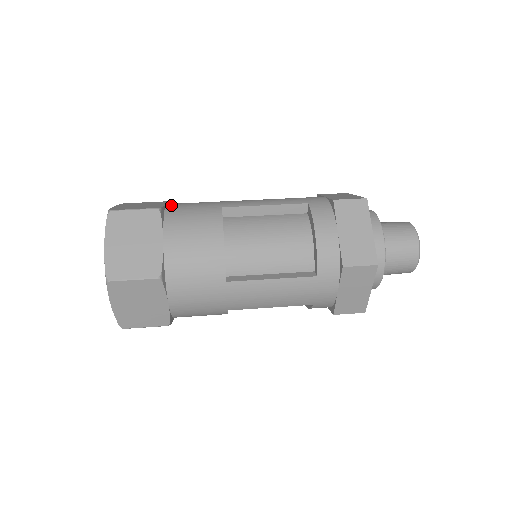
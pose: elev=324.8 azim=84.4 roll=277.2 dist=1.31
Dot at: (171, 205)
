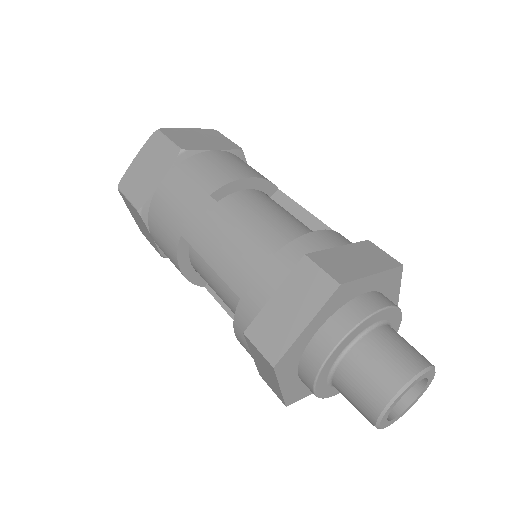
Dot at: occluded
